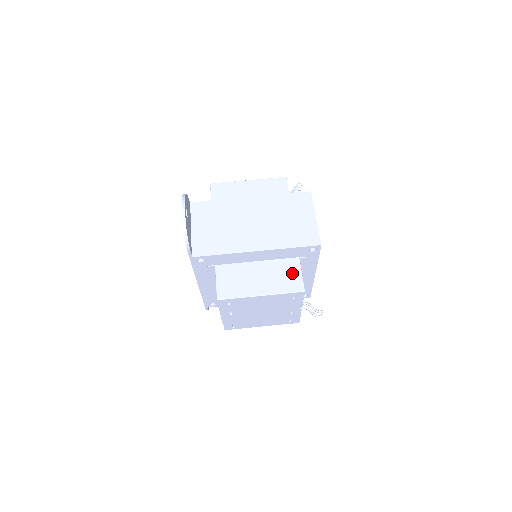
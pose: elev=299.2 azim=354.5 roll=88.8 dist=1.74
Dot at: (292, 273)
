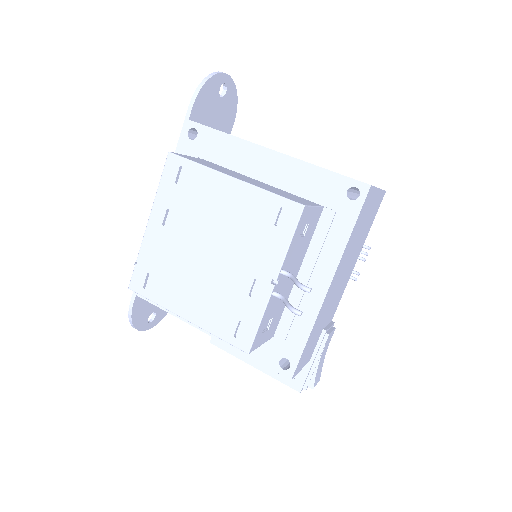
Dot at: (300, 199)
